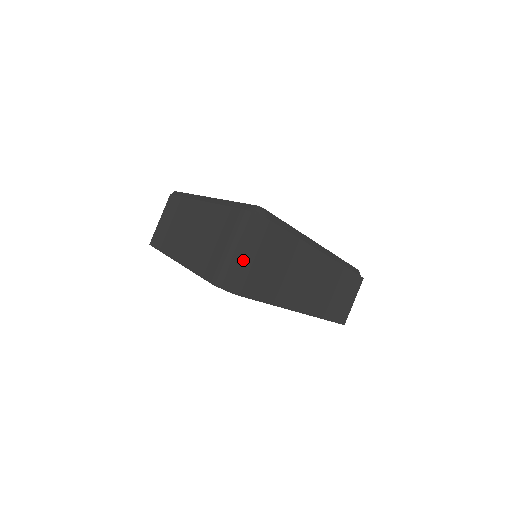
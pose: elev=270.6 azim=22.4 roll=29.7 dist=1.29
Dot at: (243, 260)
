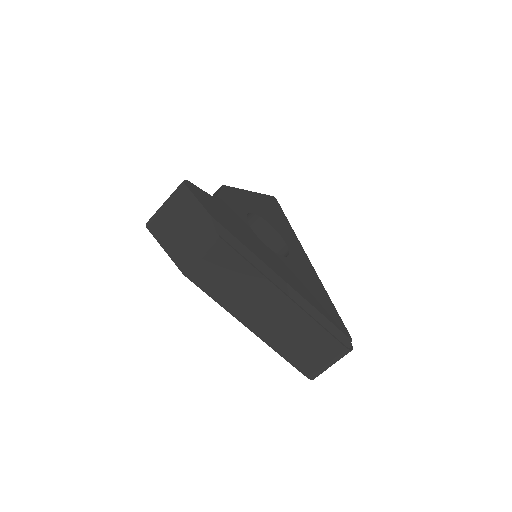
Dot at: (330, 366)
